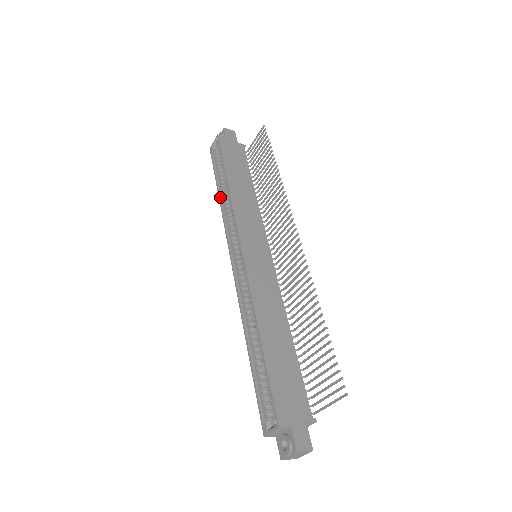
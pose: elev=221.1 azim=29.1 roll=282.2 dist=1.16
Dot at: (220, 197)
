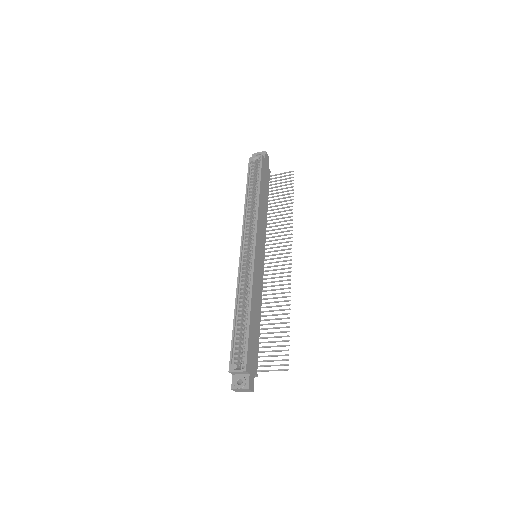
Dot at: (246, 200)
